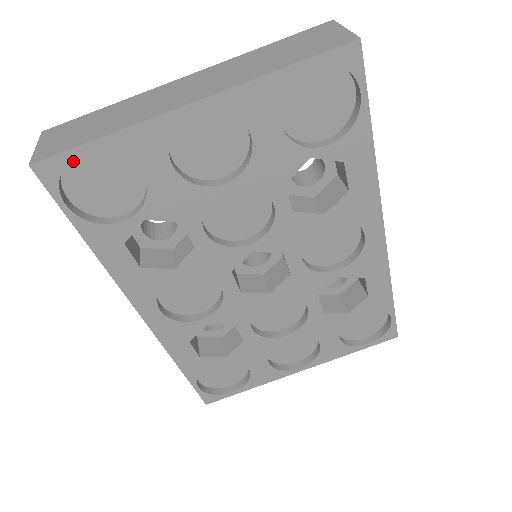
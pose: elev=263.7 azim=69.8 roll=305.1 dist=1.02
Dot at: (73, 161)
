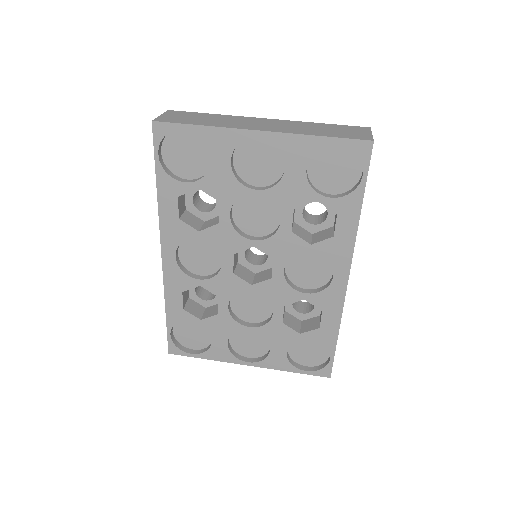
Dot at: (177, 132)
